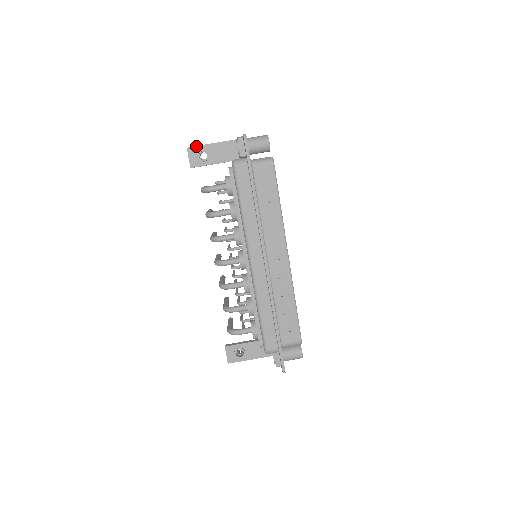
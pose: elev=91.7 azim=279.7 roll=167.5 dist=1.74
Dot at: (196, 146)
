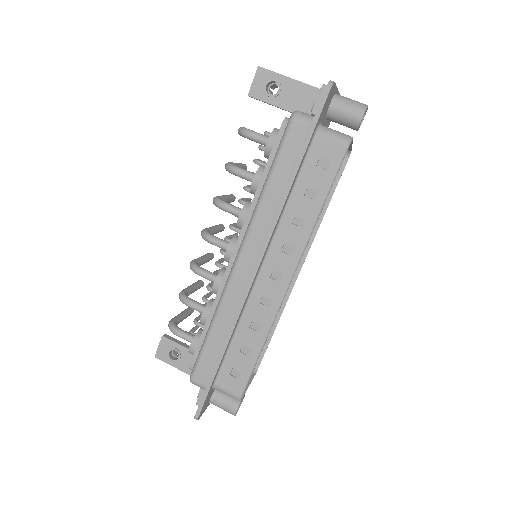
Dot at: occluded
